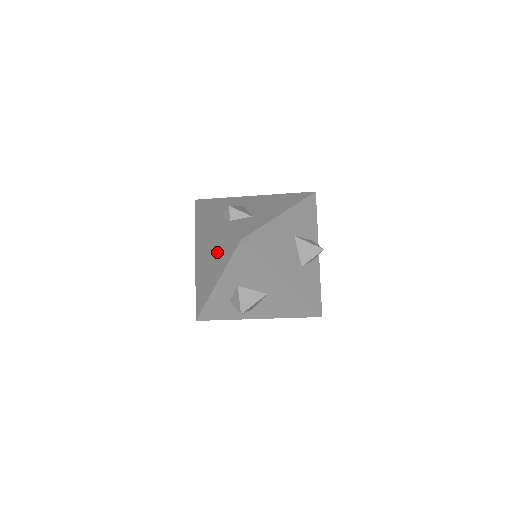
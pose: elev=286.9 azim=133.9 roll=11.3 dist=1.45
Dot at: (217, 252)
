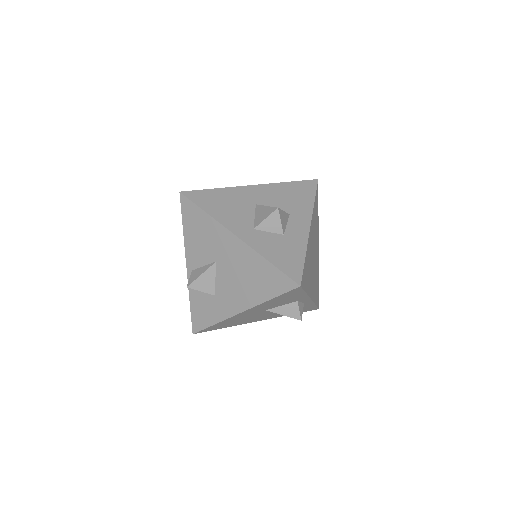
Dot at: occluded
